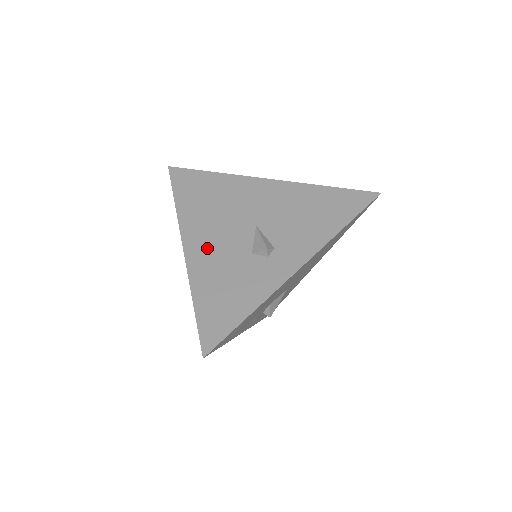
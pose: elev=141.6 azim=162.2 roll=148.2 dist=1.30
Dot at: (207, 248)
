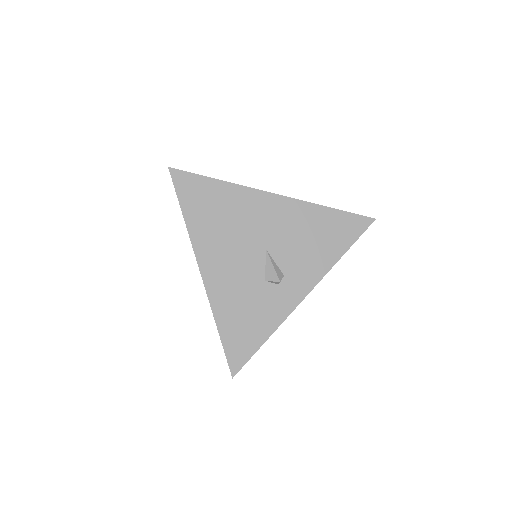
Dot at: (223, 274)
